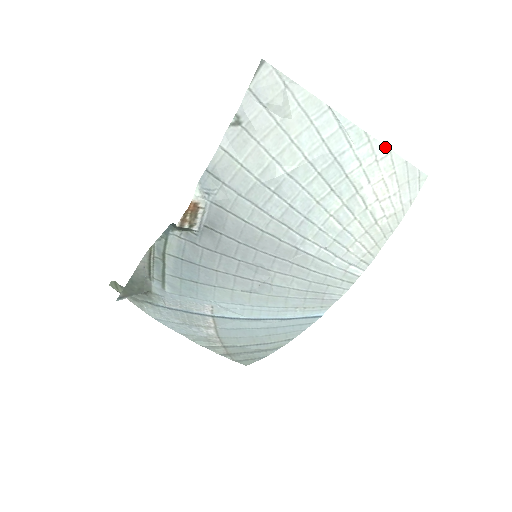
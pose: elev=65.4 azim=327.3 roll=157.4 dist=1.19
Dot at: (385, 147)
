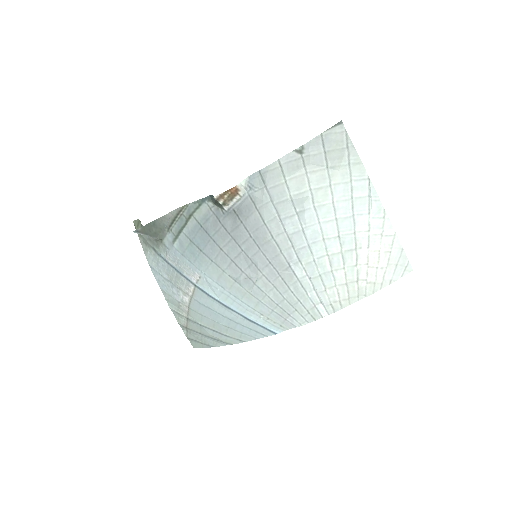
Dot at: (393, 229)
